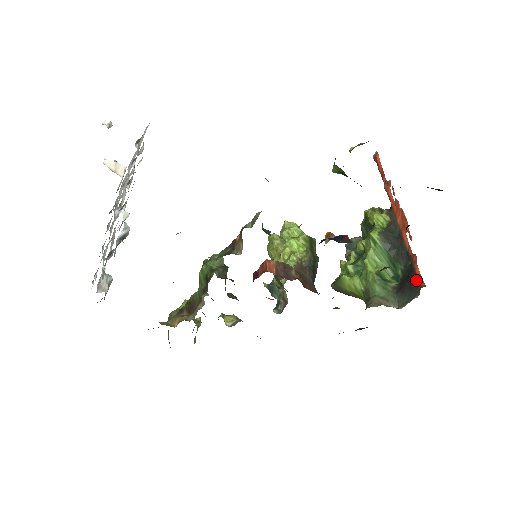
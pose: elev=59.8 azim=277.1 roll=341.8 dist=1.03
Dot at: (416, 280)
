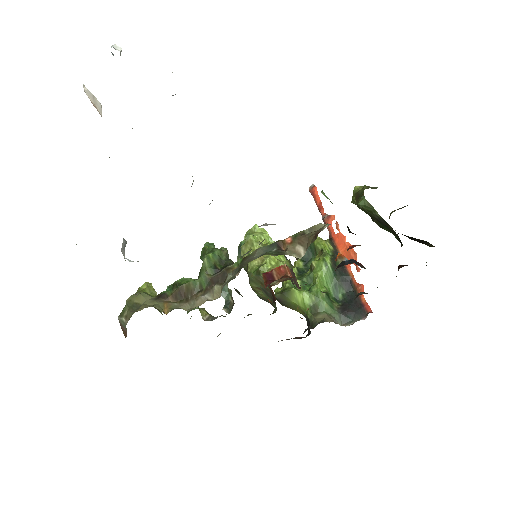
Dot at: (362, 305)
